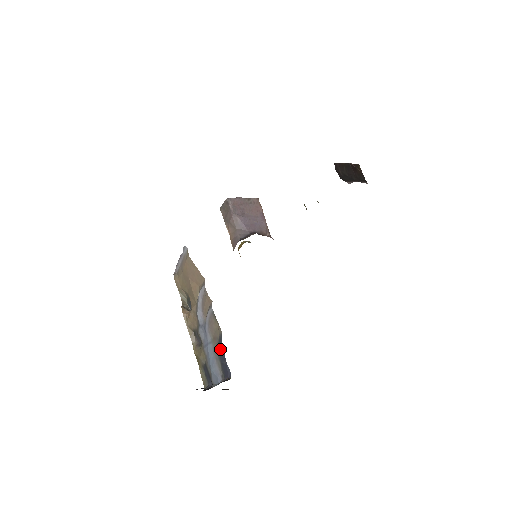
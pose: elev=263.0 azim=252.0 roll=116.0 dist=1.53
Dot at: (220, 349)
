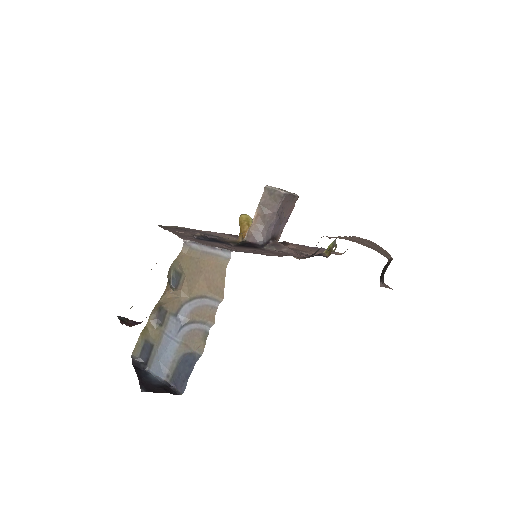
Dot at: (187, 362)
